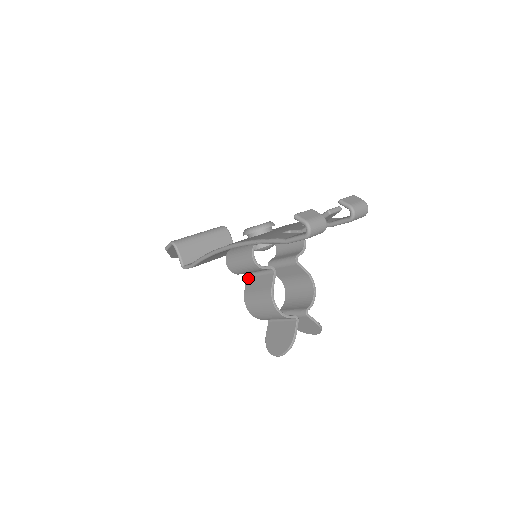
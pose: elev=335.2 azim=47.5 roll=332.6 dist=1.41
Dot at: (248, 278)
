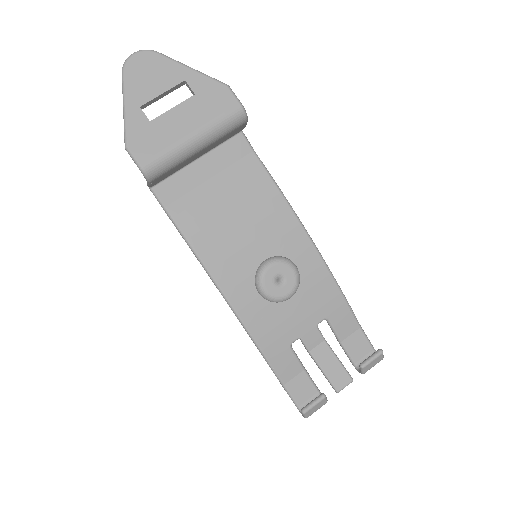
Dot at: occluded
